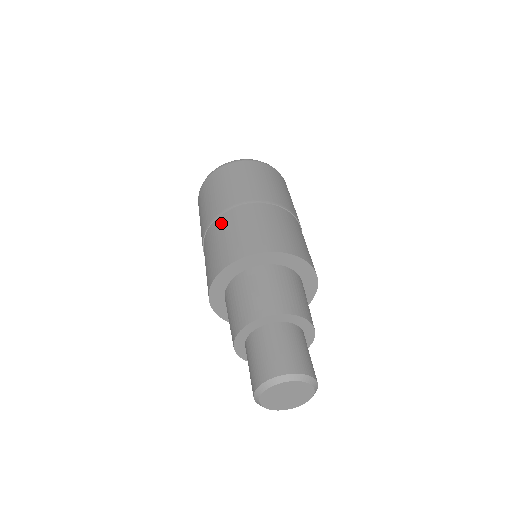
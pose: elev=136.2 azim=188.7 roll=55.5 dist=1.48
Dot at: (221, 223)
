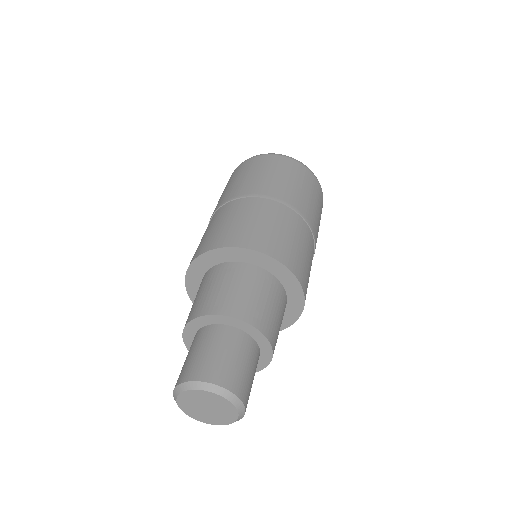
Dot at: (239, 205)
